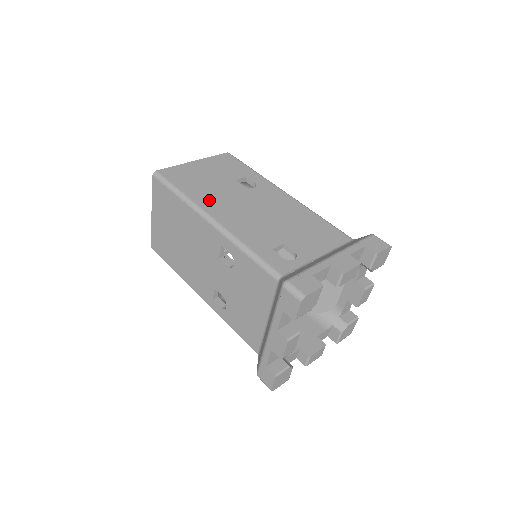
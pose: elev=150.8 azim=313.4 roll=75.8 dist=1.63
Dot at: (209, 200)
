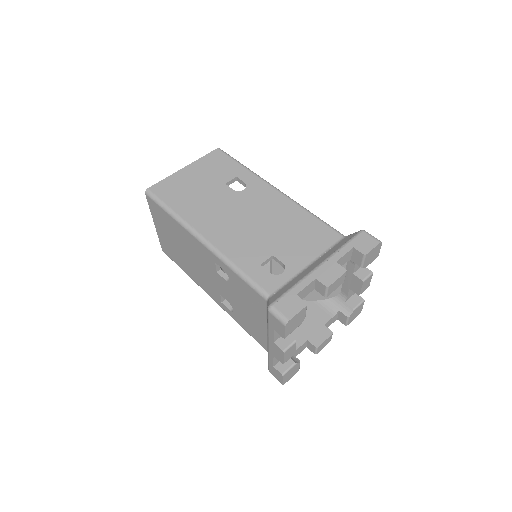
Dot at: (199, 215)
